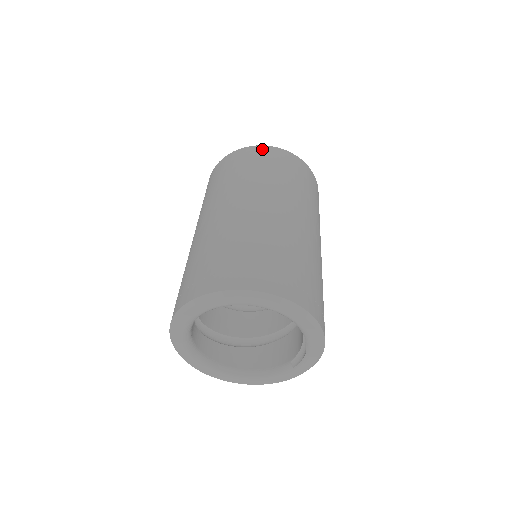
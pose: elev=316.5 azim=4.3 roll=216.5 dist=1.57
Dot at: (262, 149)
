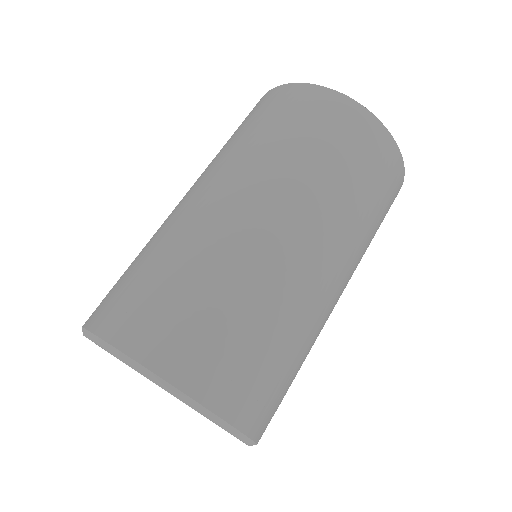
Dot at: (299, 90)
